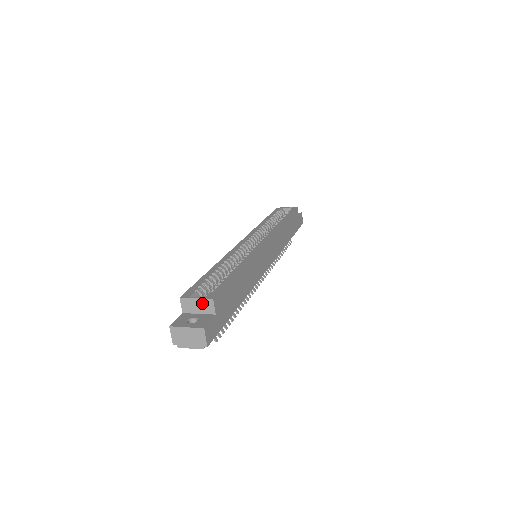
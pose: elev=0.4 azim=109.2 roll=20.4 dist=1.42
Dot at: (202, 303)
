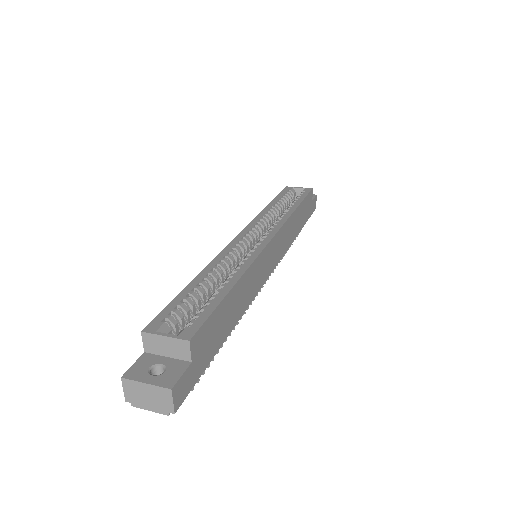
Dot at: (173, 344)
